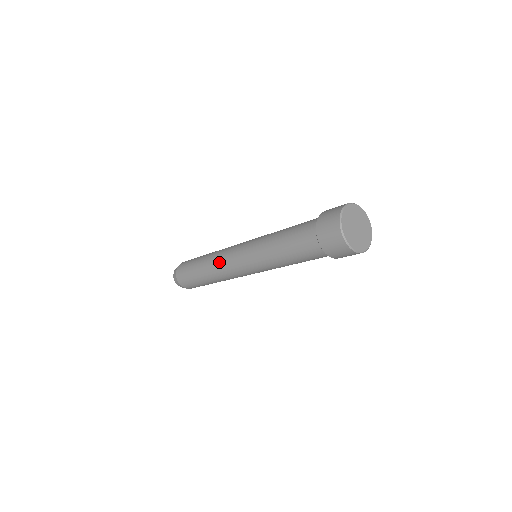
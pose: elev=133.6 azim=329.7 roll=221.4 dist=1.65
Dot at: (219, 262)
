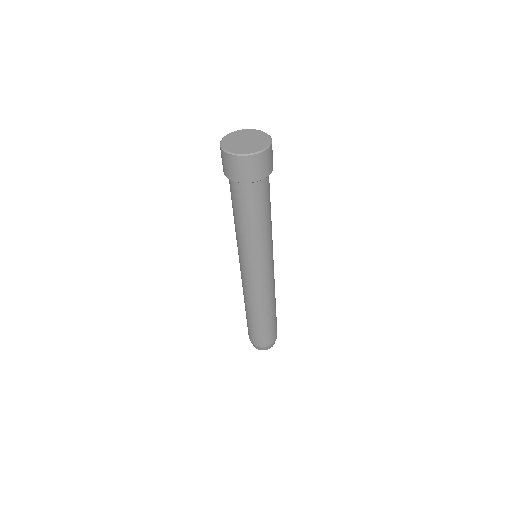
Dot at: (245, 291)
